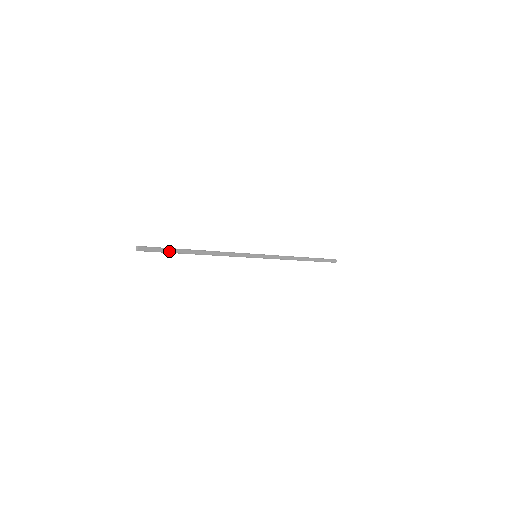
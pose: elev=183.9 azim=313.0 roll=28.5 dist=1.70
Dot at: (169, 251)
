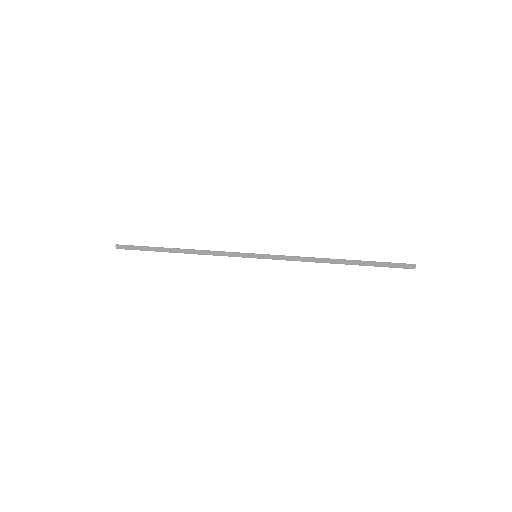
Dot at: (145, 248)
